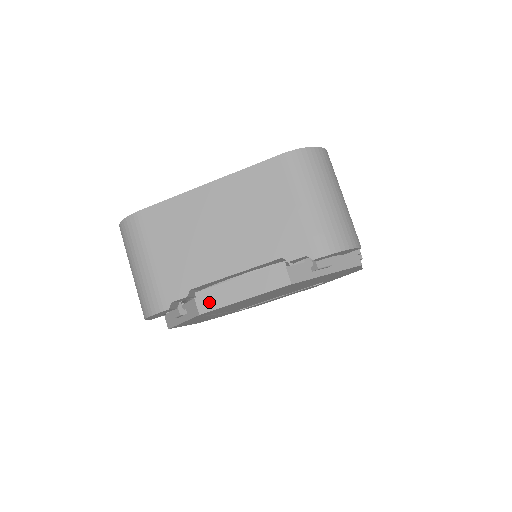
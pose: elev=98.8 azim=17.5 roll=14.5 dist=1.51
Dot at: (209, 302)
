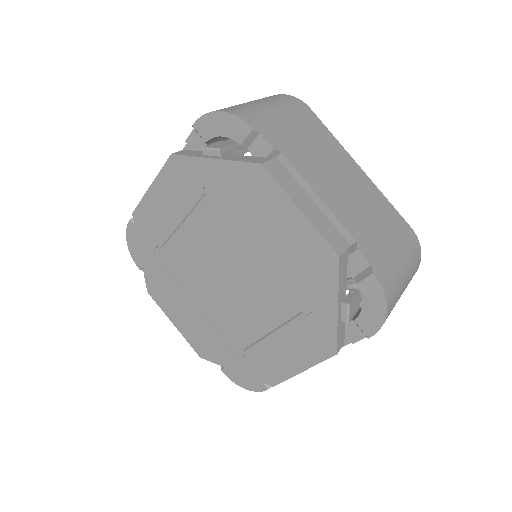
Dot at: occluded
